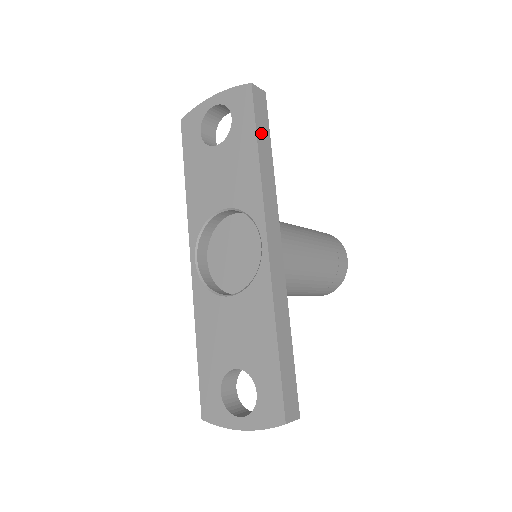
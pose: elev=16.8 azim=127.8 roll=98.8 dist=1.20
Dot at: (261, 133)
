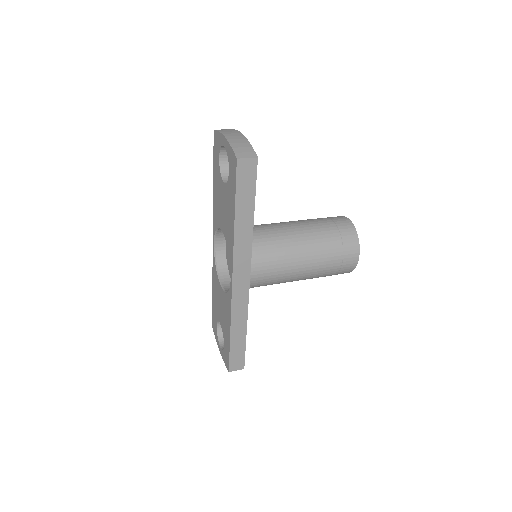
Dot at: (242, 201)
